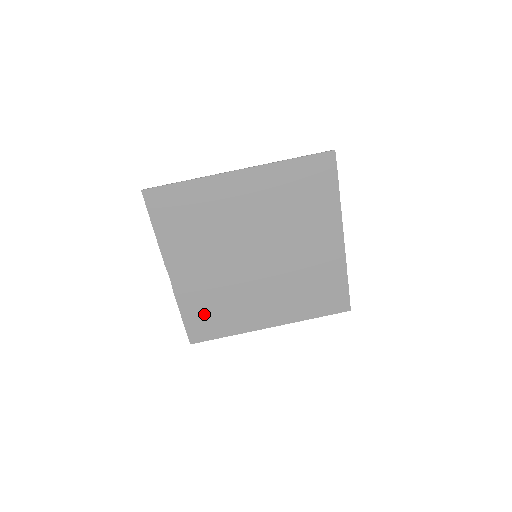
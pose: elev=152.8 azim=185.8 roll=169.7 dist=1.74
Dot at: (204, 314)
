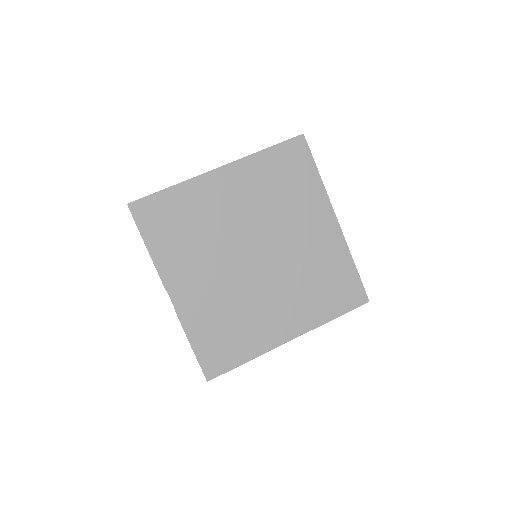
Dot at: (215, 338)
